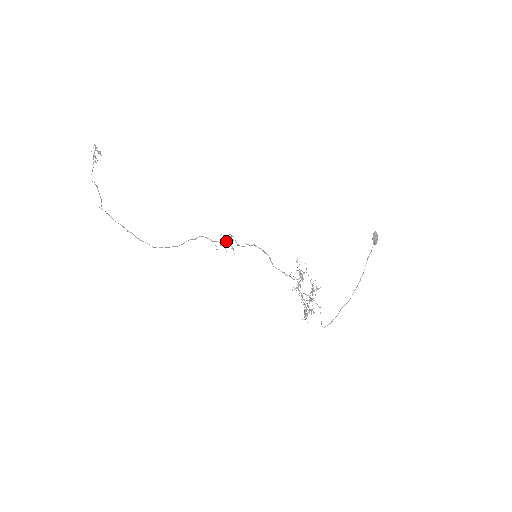
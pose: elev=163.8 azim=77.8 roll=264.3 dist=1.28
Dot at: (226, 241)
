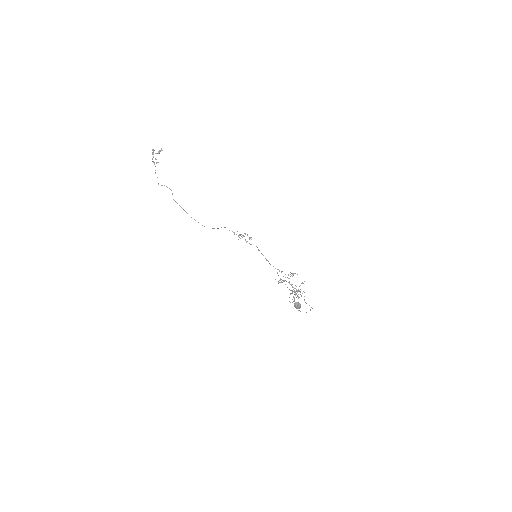
Dot at: (241, 236)
